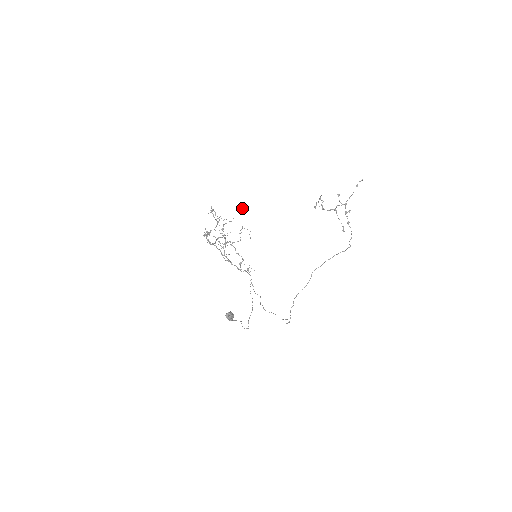
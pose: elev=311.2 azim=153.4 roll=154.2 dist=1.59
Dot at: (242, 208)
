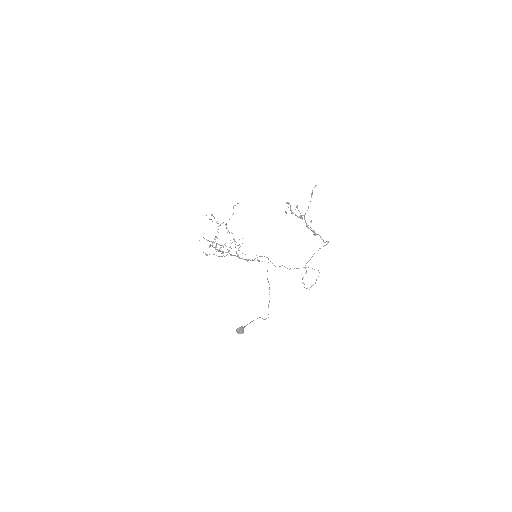
Dot at: (235, 205)
